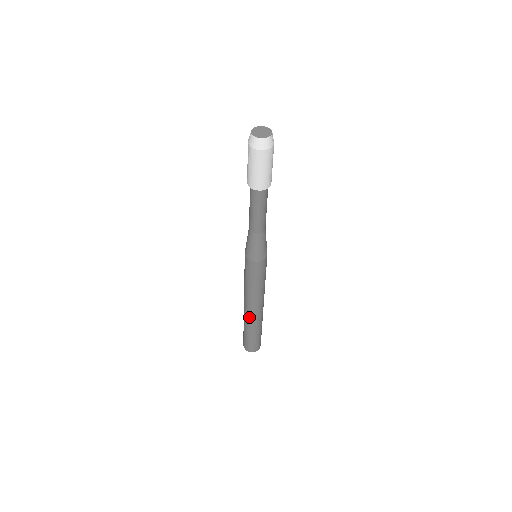
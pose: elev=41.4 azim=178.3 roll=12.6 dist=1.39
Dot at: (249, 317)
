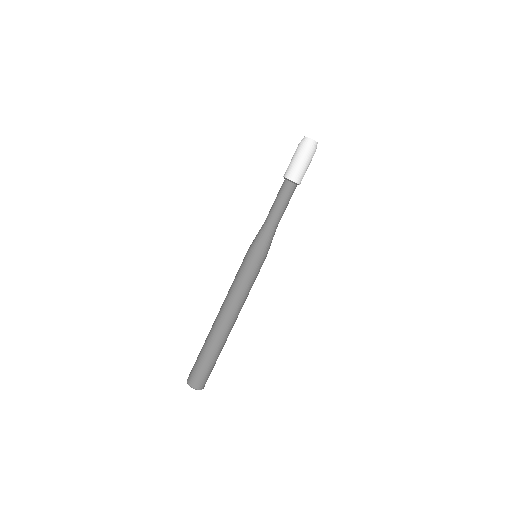
Dot at: (226, 332)
